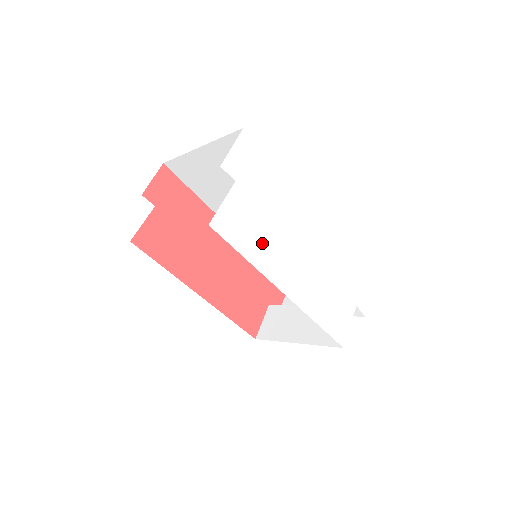
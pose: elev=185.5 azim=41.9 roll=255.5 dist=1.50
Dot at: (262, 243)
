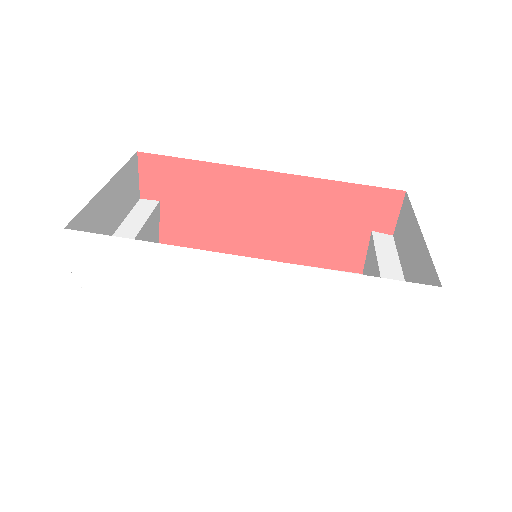
Dot at: (176, 329)
